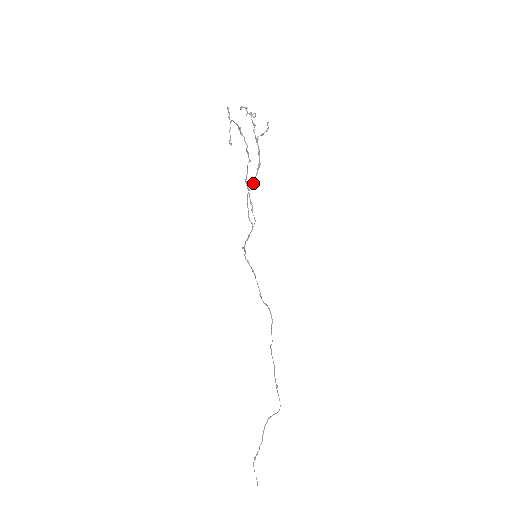
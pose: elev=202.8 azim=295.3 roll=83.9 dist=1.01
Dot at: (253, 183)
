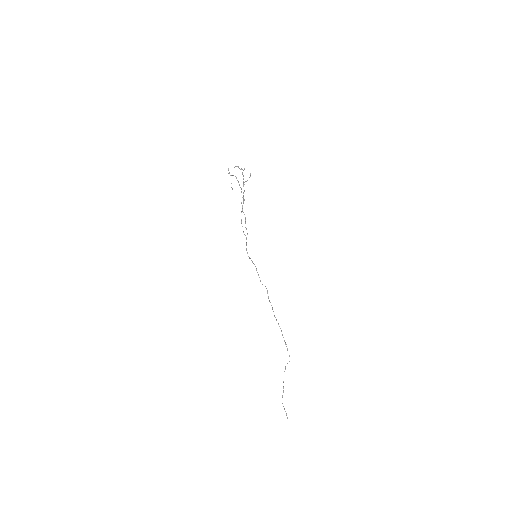
Dot at: occluded
